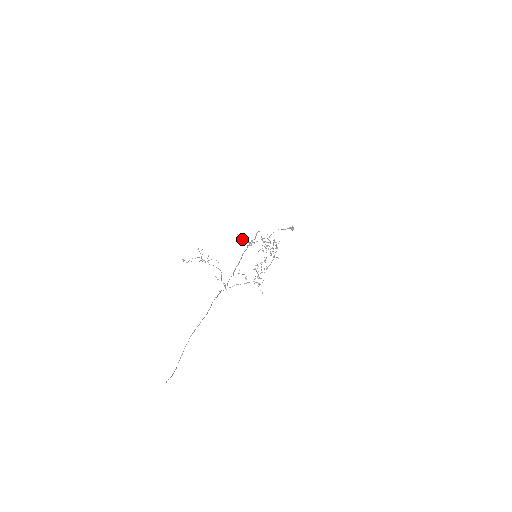
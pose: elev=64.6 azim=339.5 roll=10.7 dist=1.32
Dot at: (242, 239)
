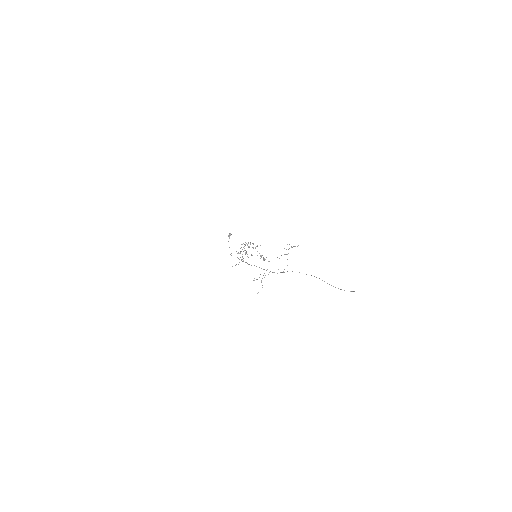
Dot at: (238, 264)
